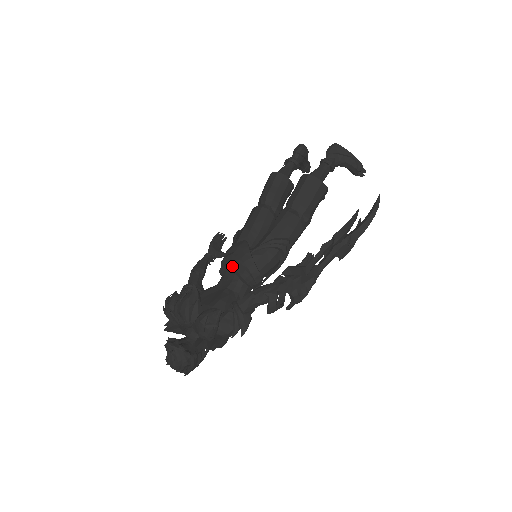
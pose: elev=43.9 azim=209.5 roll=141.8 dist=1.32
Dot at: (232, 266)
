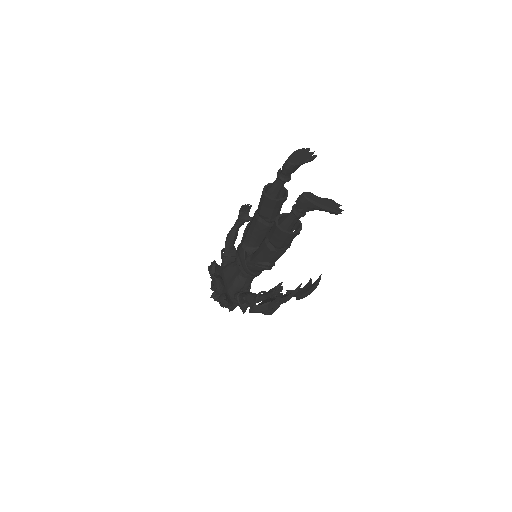
Dot at: (238, 265)
